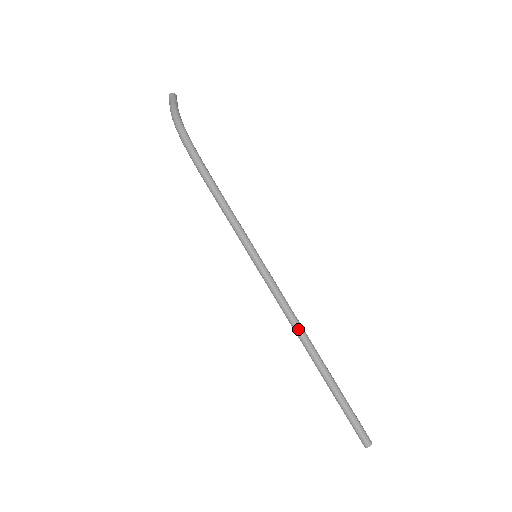
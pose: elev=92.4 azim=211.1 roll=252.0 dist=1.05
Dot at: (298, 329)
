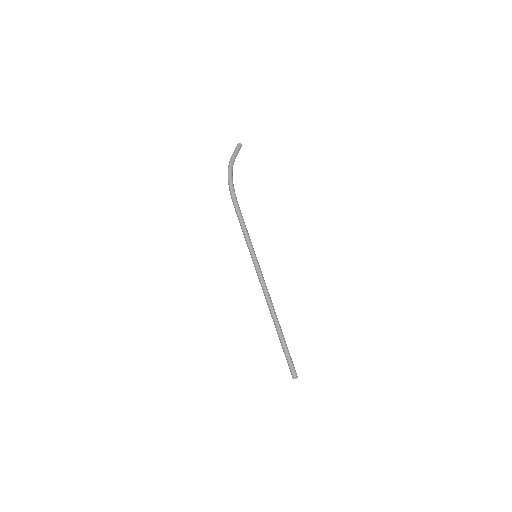
Dot at: (268, 303)
